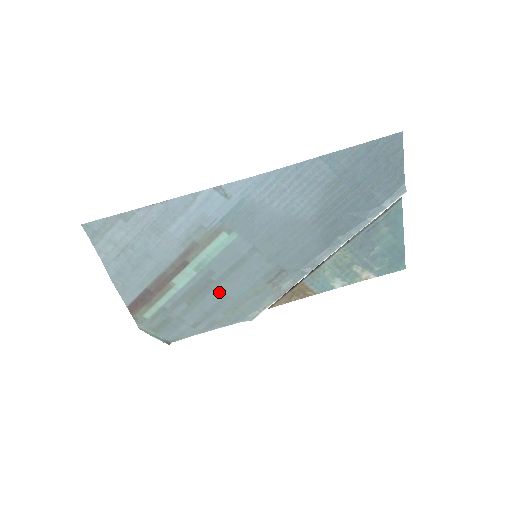
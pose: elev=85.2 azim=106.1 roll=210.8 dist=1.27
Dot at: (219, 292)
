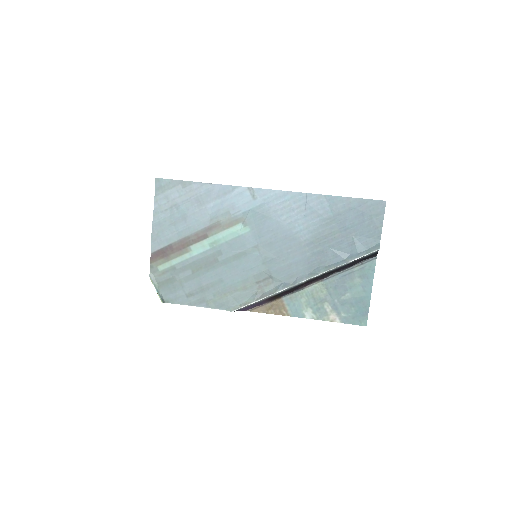
Dot at: (218, 273)
